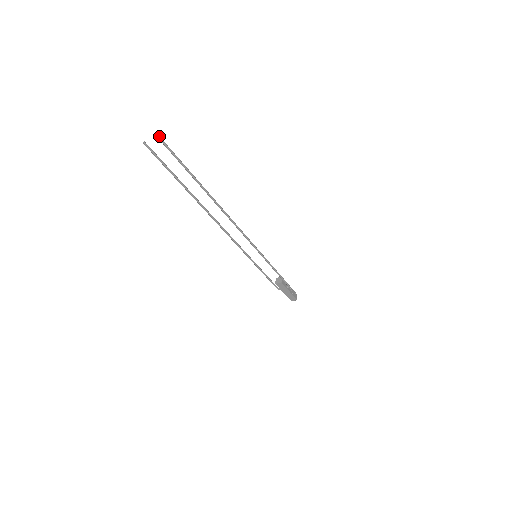
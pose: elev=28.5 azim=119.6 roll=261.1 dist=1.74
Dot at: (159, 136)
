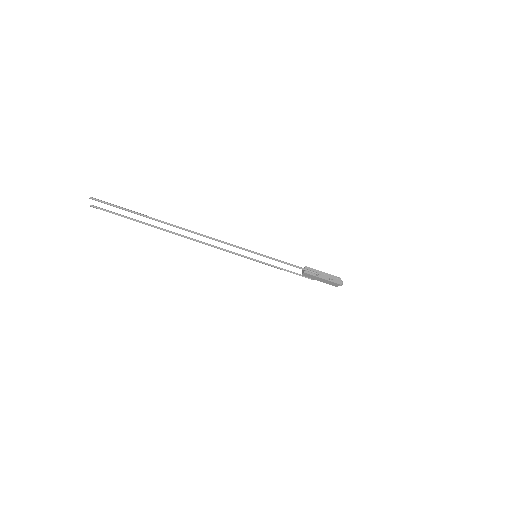
Dot at: (91, 197)
